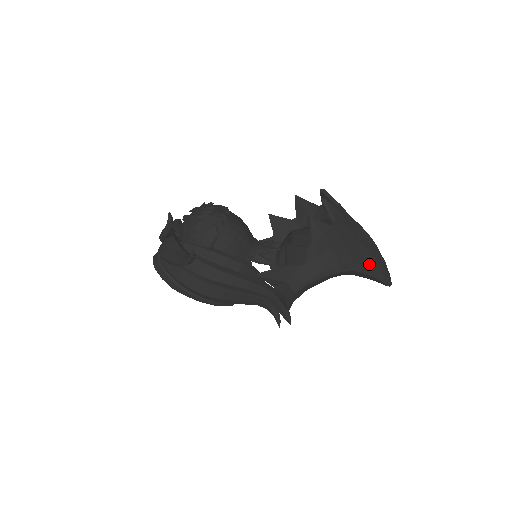
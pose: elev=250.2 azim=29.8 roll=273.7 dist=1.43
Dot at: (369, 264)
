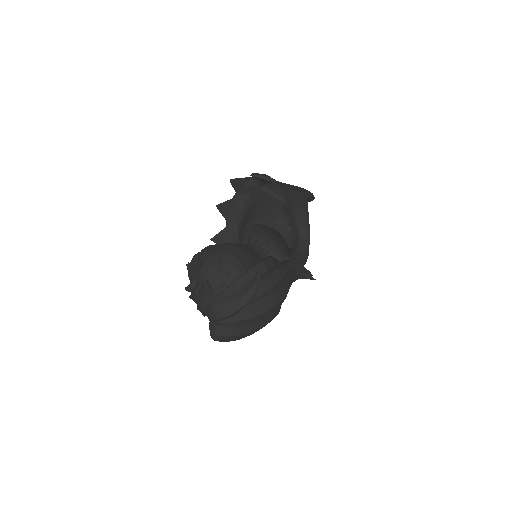
Dot at: (303, 190)
